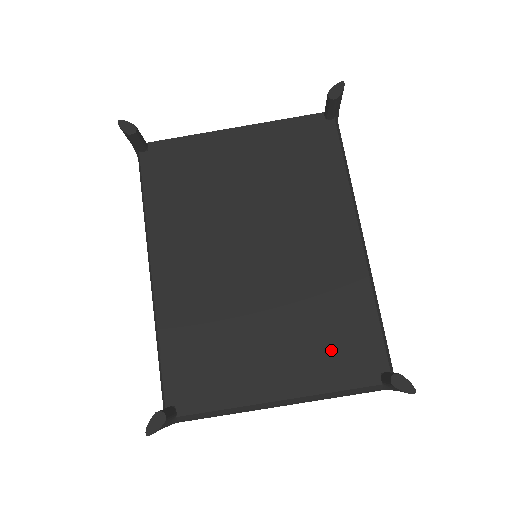
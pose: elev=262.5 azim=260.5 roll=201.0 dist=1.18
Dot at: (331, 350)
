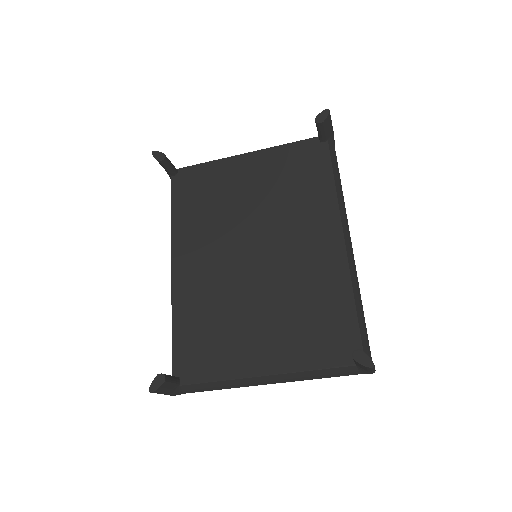
Dot at: (312, 334)
